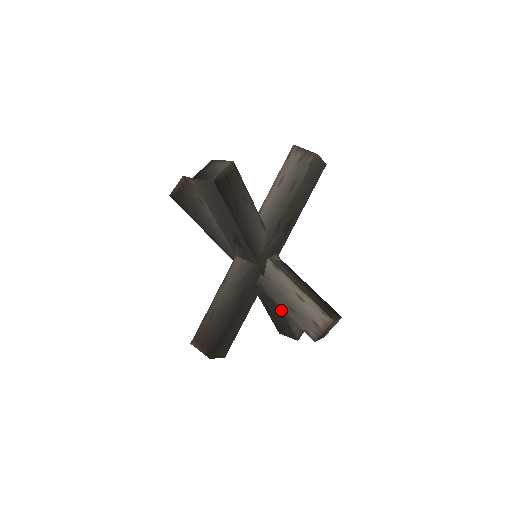
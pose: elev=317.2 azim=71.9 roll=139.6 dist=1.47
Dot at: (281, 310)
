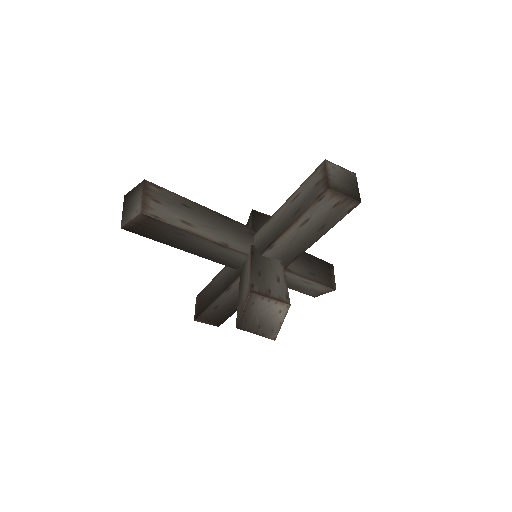
Dot at: occluded
